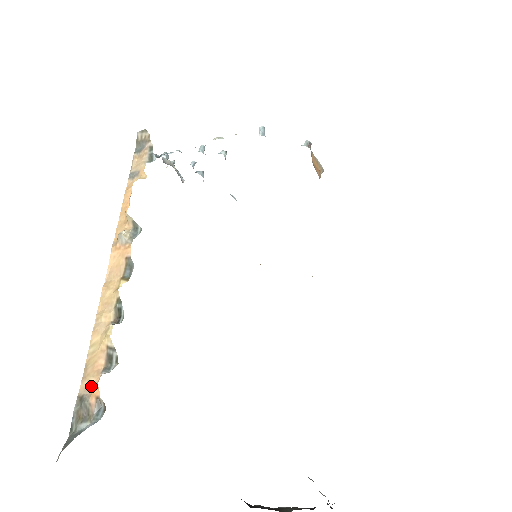
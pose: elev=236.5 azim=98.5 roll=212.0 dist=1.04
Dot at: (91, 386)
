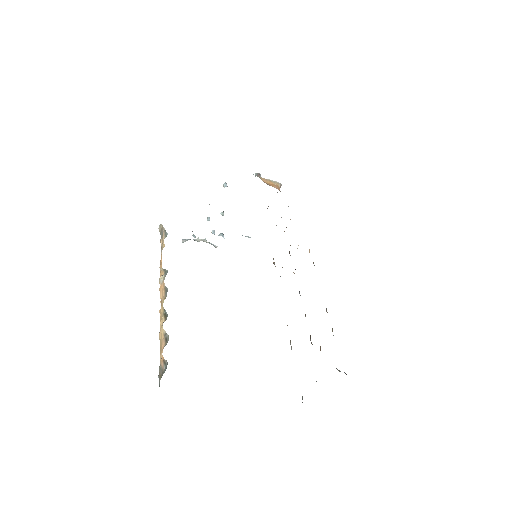
Dot at: (161, 358)
